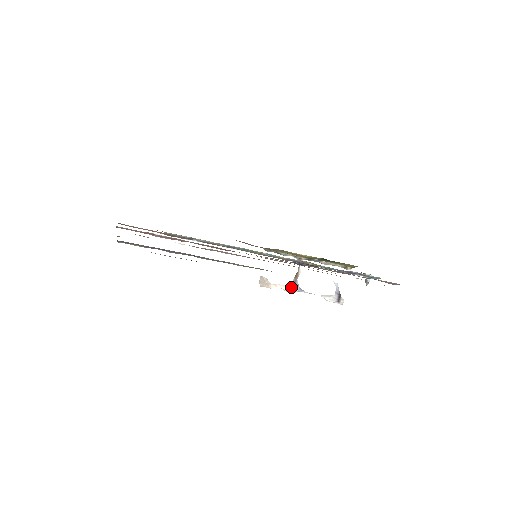
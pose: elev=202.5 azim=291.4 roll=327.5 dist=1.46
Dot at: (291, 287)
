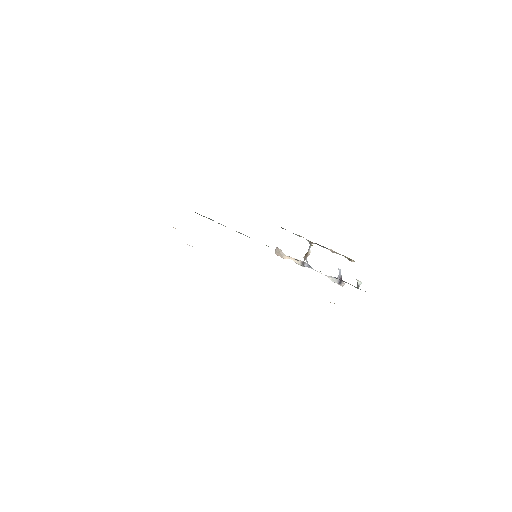
Dot at: (301, 262)
